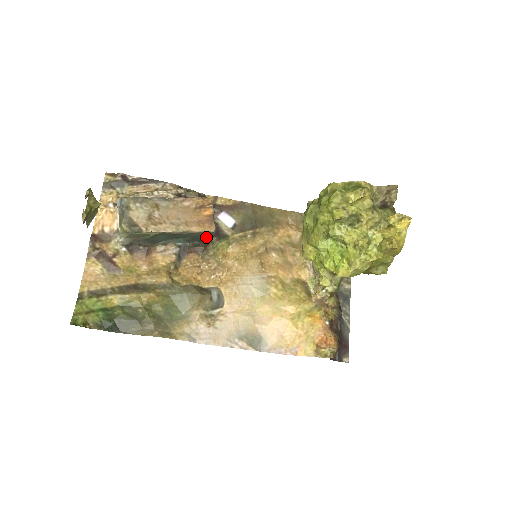
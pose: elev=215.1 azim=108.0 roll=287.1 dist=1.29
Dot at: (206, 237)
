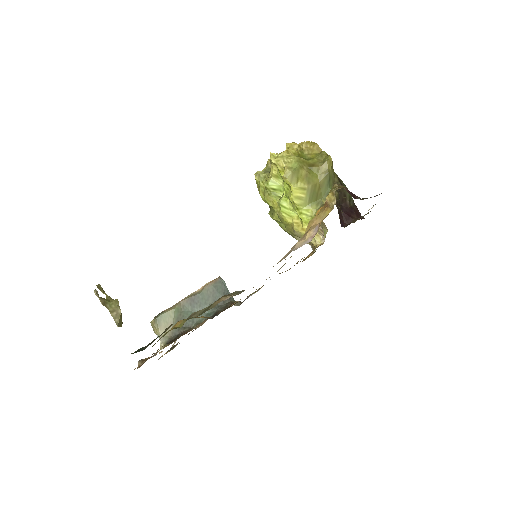
Dot at: (223, 292)
